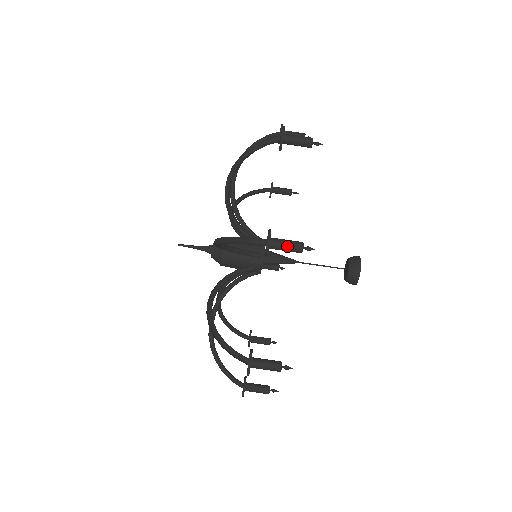
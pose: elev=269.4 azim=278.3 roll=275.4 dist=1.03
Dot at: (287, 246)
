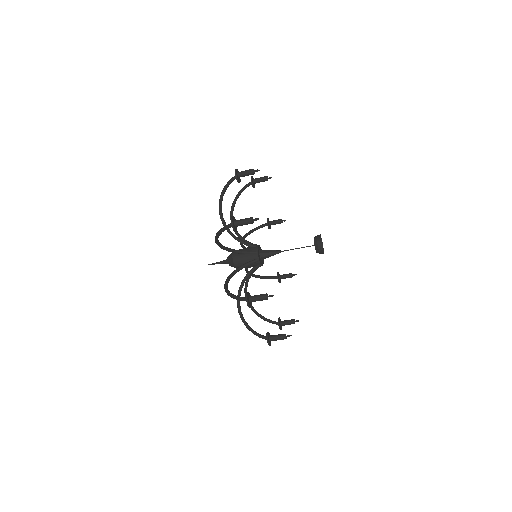
Dot at: occluded
